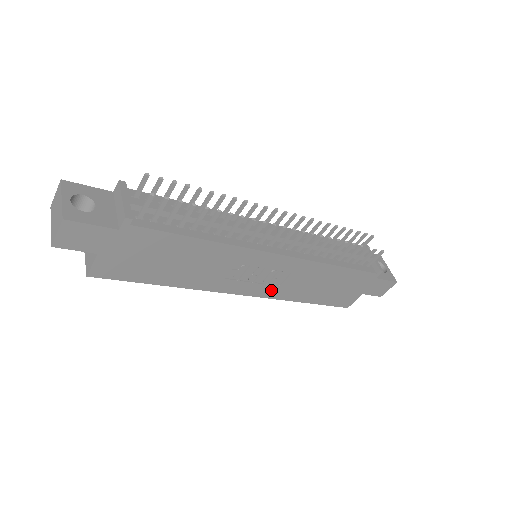
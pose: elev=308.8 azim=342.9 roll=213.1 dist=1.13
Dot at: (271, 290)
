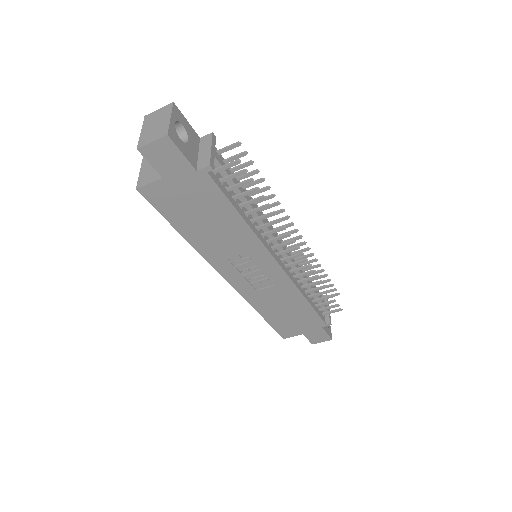
Dot at: (248, 290)
